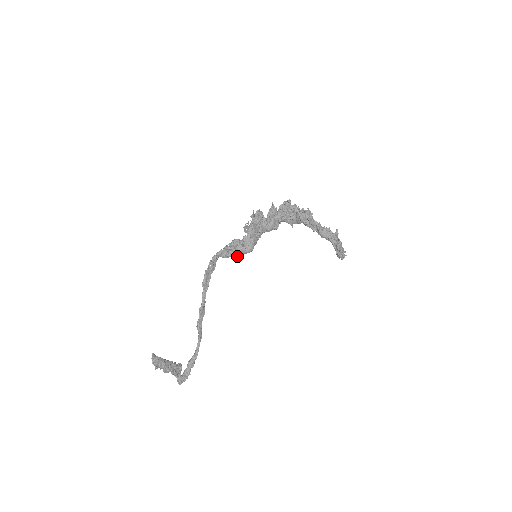
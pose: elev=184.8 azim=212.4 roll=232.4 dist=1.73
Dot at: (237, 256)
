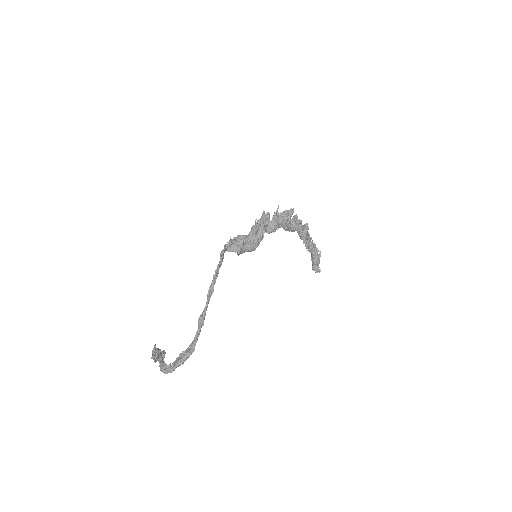
Dot at: (241, 253)
